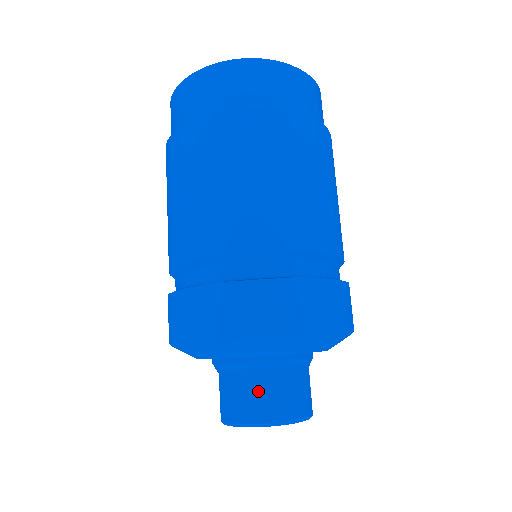
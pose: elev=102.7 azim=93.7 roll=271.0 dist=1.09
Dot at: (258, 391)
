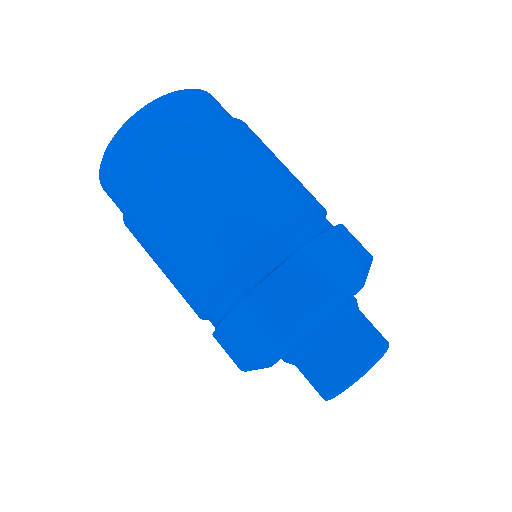
Dot at: (335, 356)
